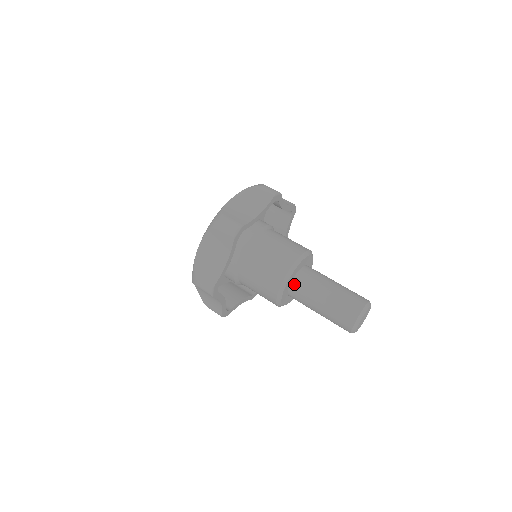
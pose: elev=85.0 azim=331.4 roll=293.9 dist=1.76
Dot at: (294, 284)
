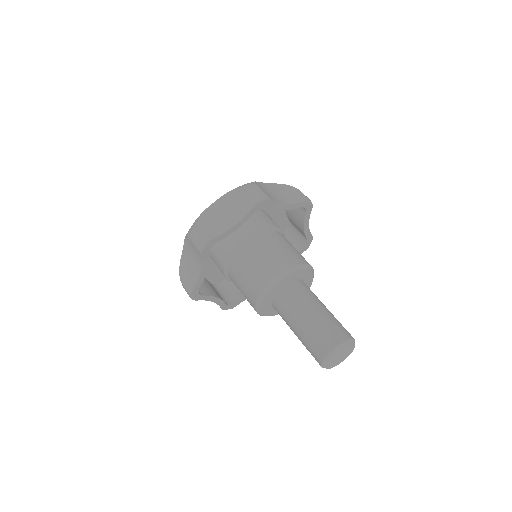
Dot at: (275, 301)
